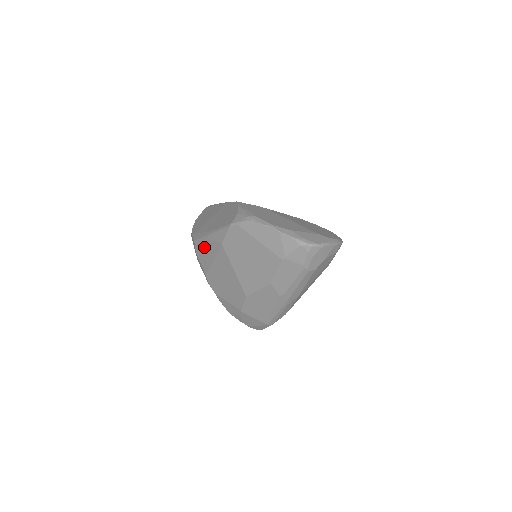
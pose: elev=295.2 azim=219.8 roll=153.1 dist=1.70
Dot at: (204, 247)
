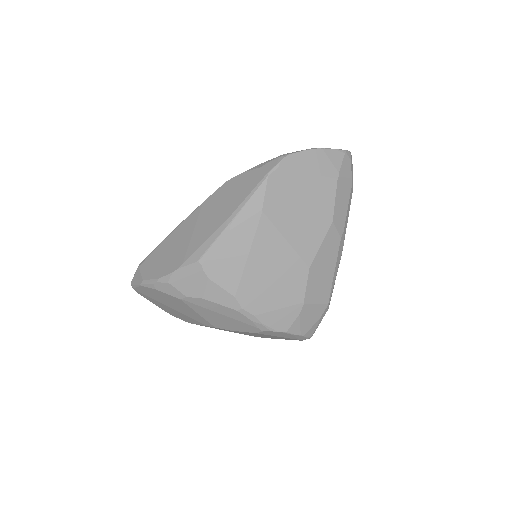
Dot at: (225, 250)
